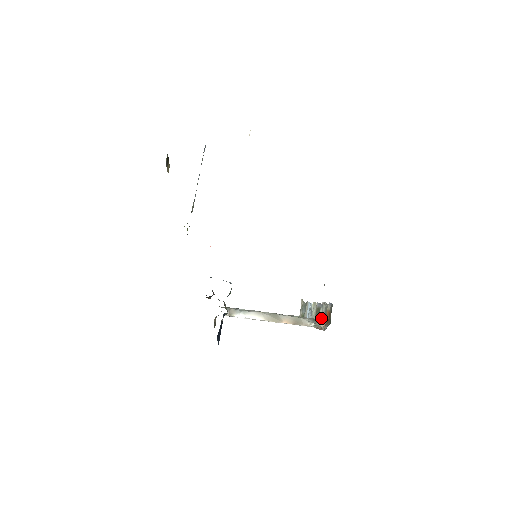
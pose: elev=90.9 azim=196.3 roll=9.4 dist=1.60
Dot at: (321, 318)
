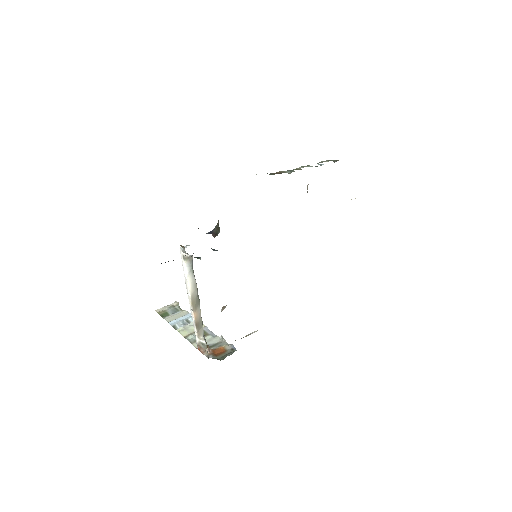
Dot at: occluded
